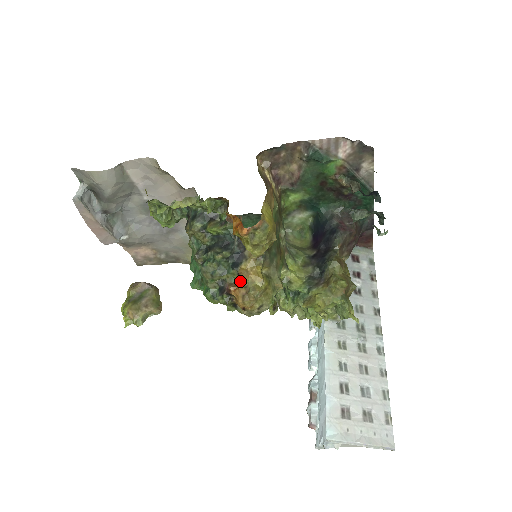
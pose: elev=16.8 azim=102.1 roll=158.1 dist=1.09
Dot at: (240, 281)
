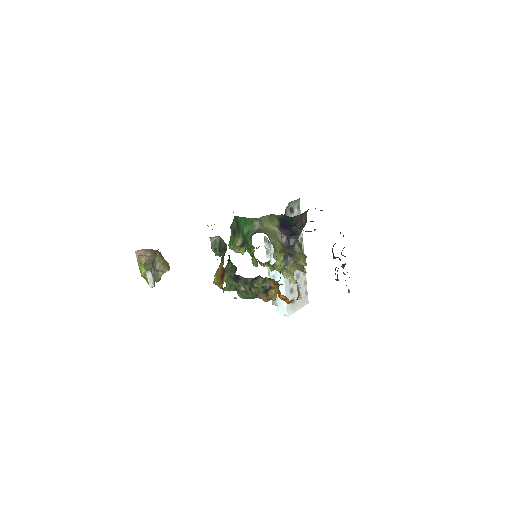
Dot at: occluded
